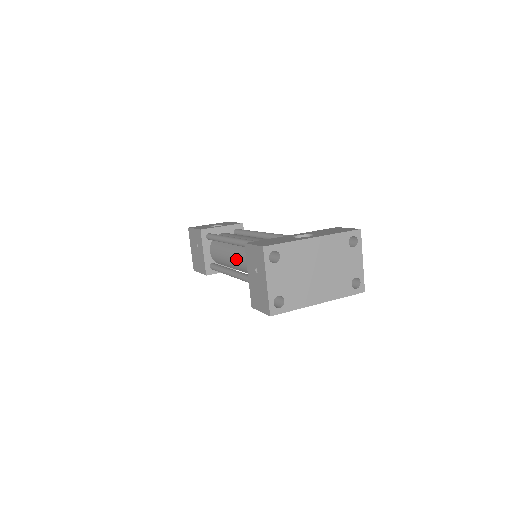
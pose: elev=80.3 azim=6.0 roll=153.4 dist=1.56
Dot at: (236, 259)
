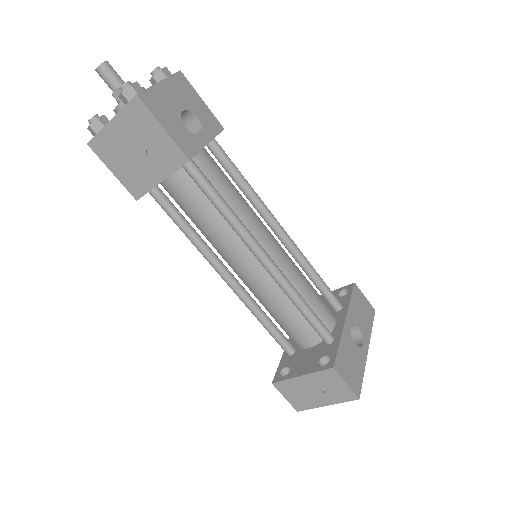
Dot at: (240, 265)
